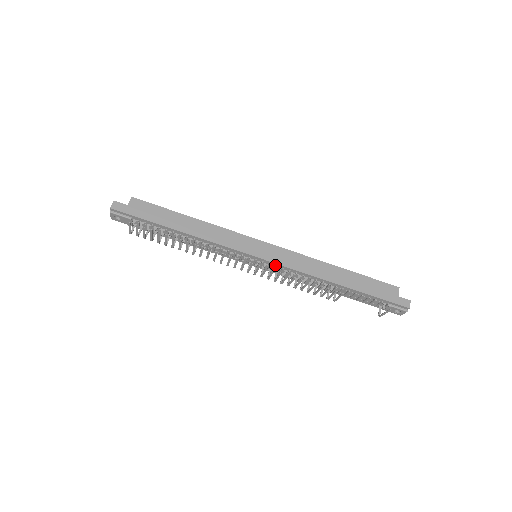
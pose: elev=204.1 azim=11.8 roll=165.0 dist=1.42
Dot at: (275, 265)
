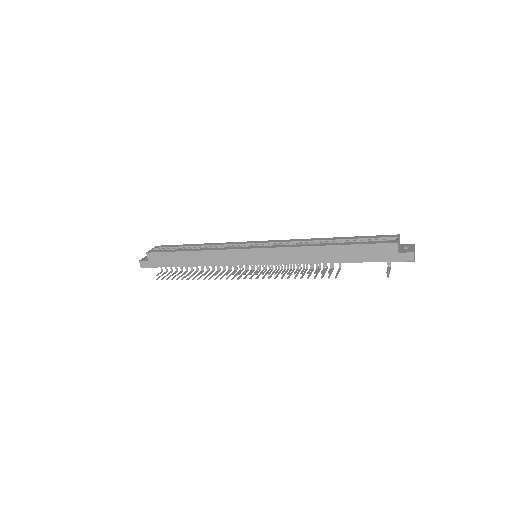
Dot at: (272, 263)
